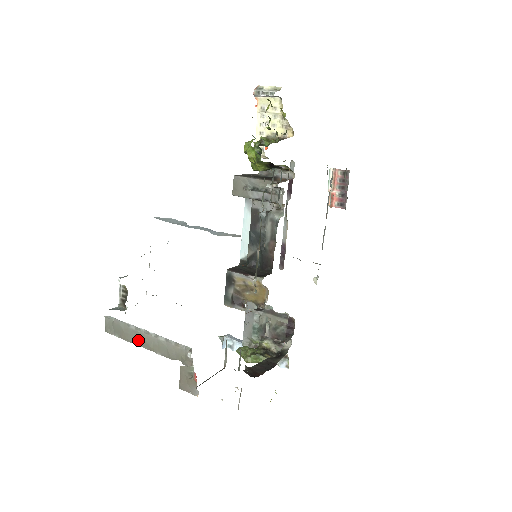
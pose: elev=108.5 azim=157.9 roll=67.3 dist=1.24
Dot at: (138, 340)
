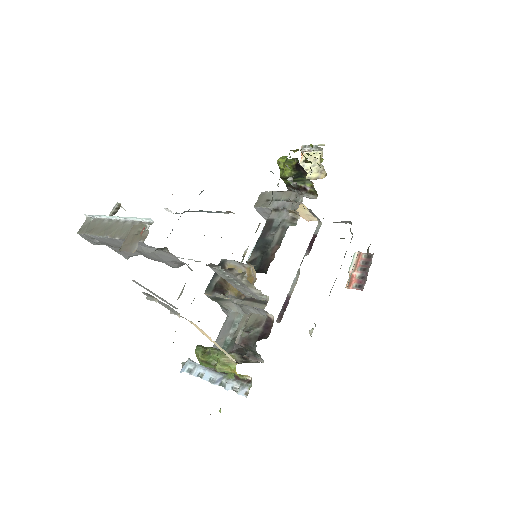
Dot at: (104, 230)
